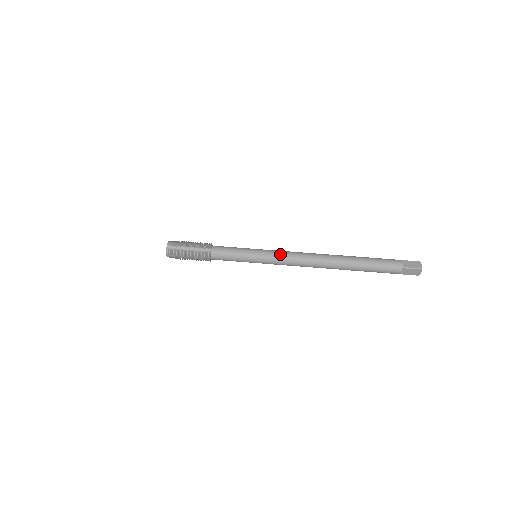
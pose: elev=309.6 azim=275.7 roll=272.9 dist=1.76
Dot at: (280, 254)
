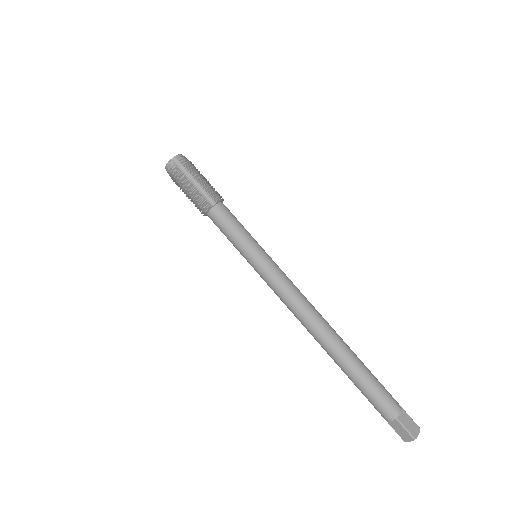
Dot at: (282, 278)
